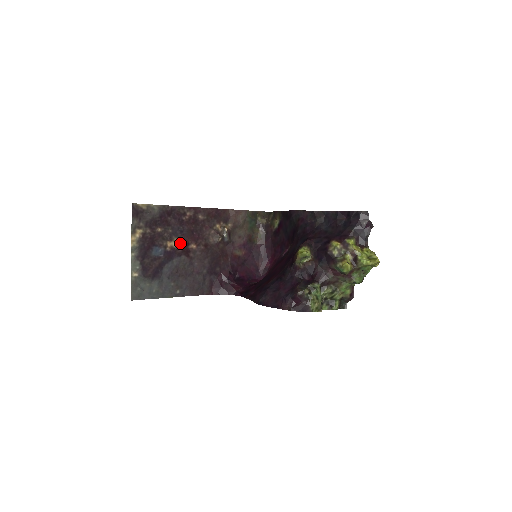
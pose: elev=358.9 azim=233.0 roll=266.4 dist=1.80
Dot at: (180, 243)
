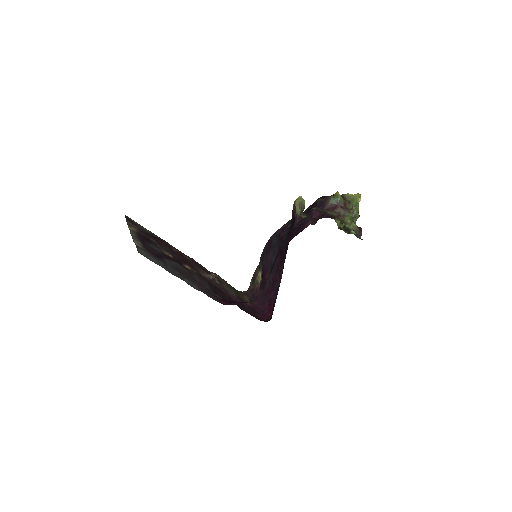
Dot at: (174, 258)
